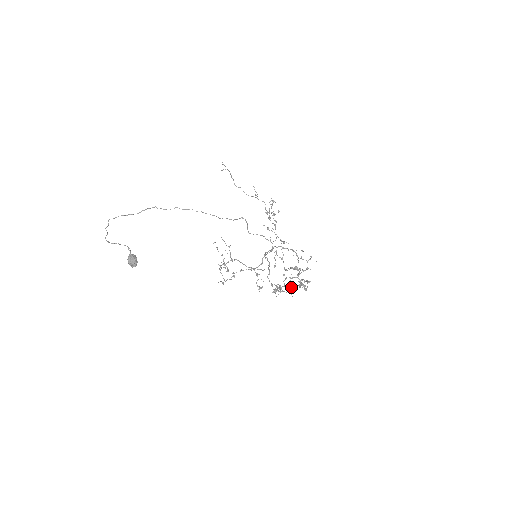
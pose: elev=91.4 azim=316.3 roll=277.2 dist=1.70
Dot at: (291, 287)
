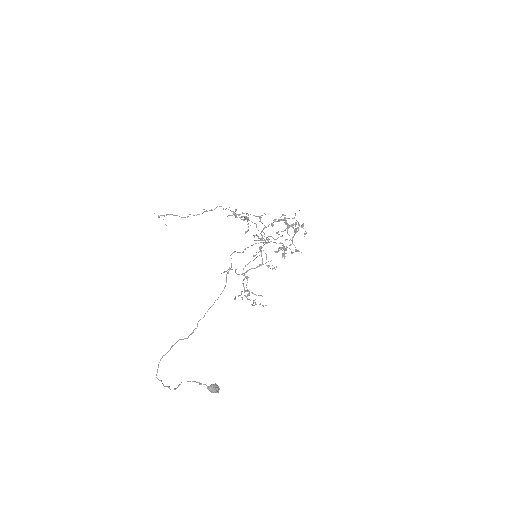
Dot at: (292, 241)
